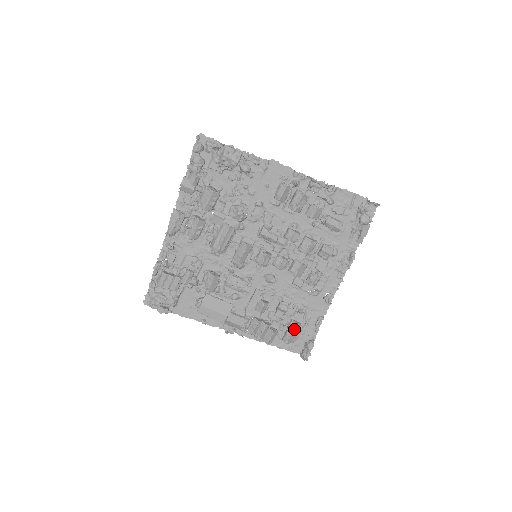
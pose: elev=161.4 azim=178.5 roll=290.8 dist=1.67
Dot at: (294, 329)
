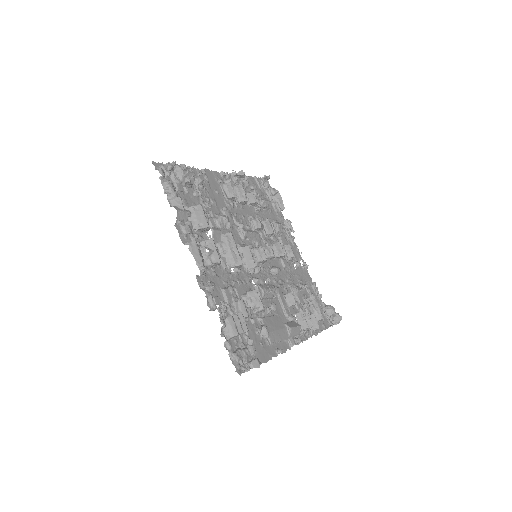
Dot at: (316, 302)
